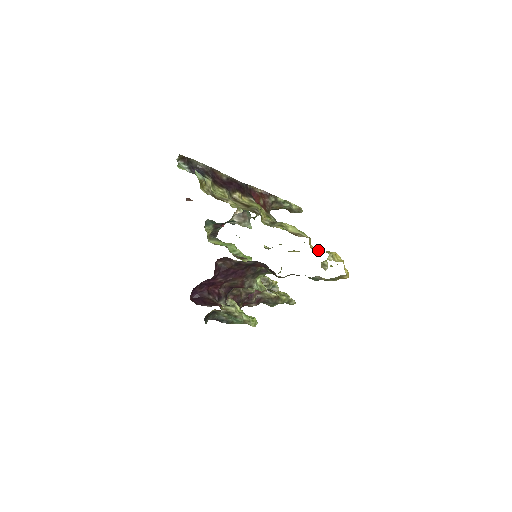
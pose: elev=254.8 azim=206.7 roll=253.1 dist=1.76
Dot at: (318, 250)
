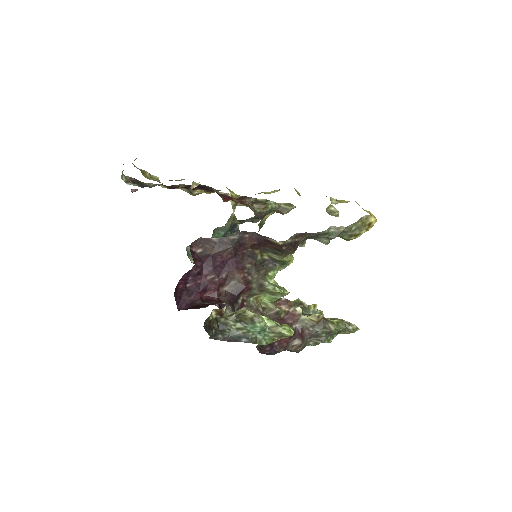
Dot at: occluded
